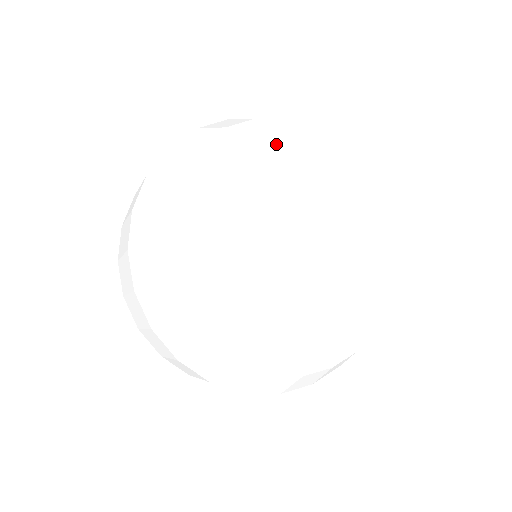
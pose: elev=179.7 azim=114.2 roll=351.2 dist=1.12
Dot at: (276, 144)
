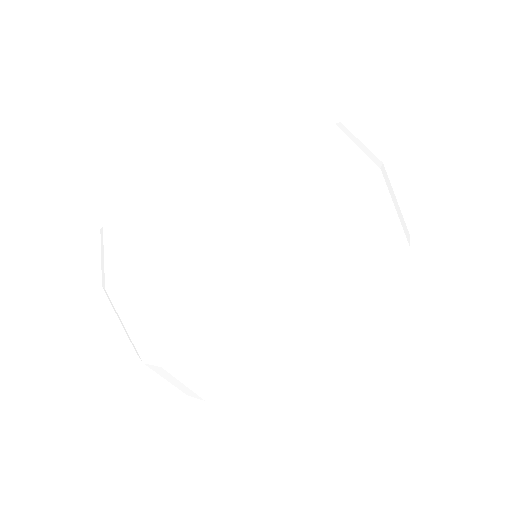
Dot at: occluded
